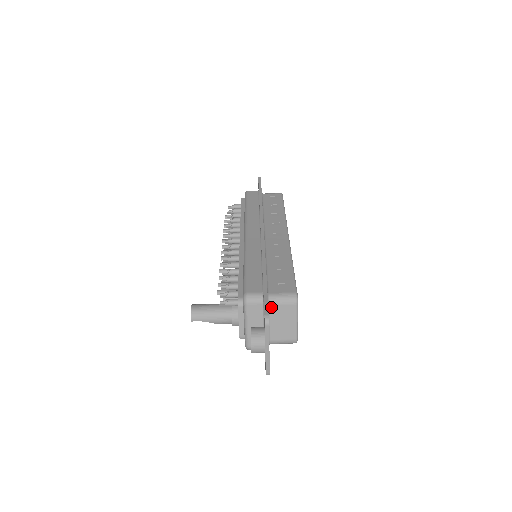
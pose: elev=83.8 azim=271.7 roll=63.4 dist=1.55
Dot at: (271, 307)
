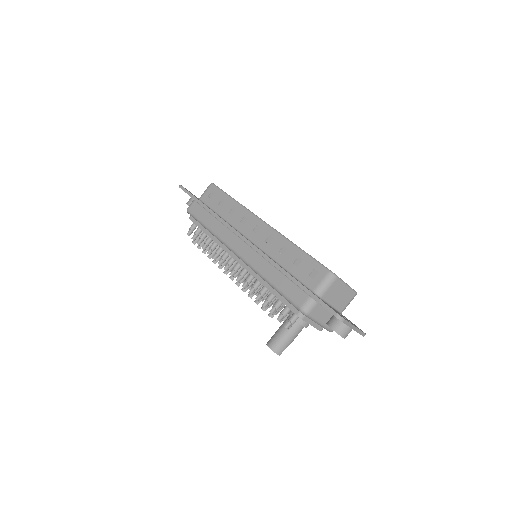
Dot at: (324, 297)
